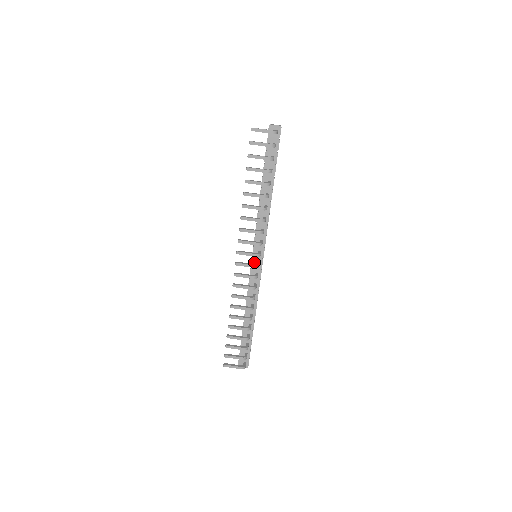
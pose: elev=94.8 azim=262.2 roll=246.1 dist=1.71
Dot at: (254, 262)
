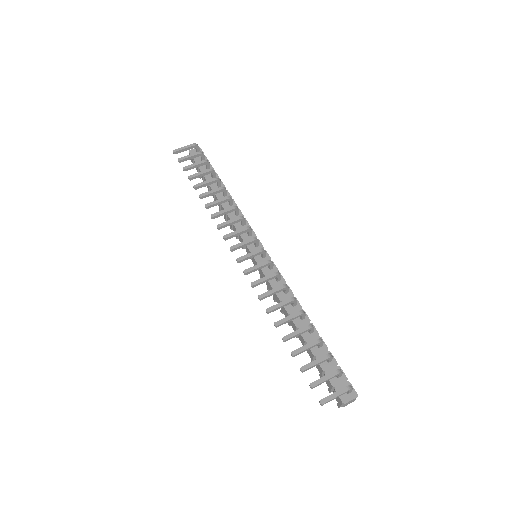
Dot at: (258, 258)
